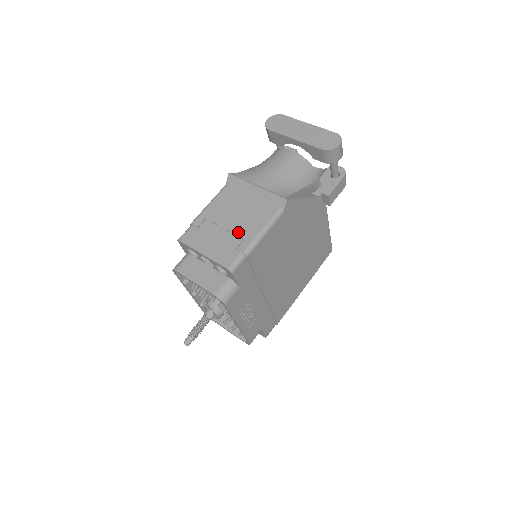
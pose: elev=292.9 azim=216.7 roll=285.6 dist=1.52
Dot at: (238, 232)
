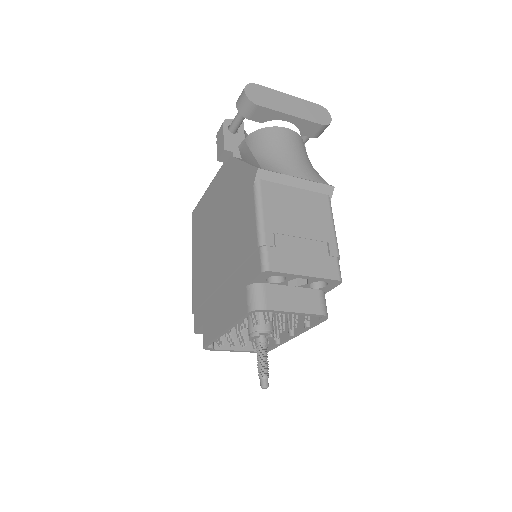
Dot at: (317, 237)
